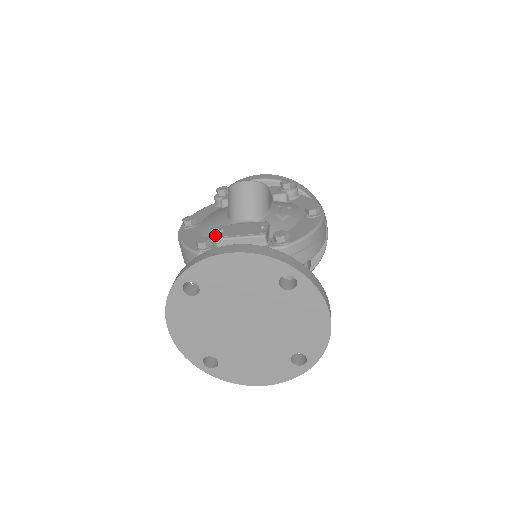
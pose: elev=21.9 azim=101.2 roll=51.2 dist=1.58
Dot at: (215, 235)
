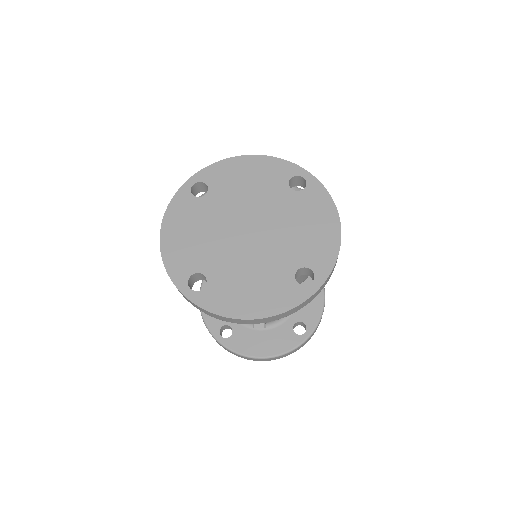
Dot at: occluded
